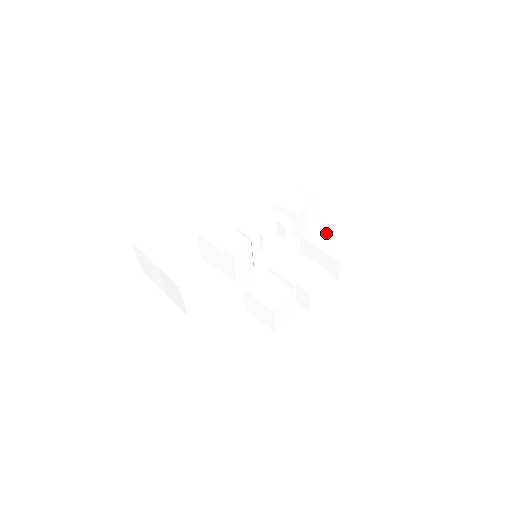
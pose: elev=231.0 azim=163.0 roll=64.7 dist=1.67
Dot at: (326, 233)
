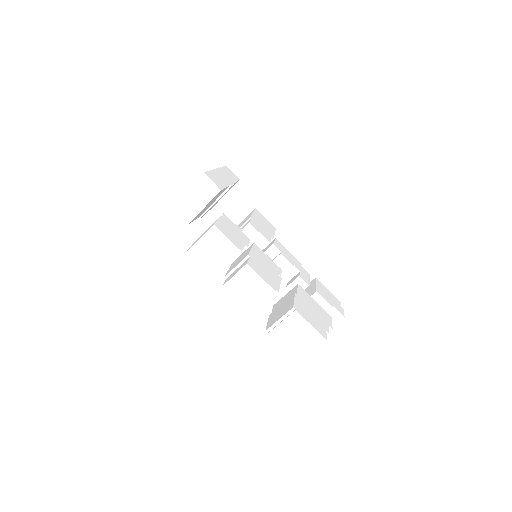
Dot at: (314, 308)
